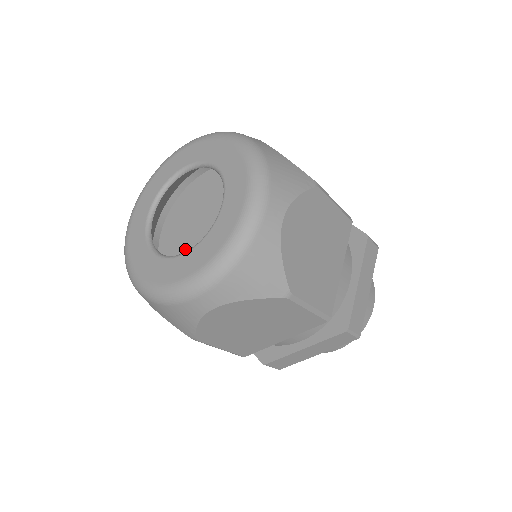
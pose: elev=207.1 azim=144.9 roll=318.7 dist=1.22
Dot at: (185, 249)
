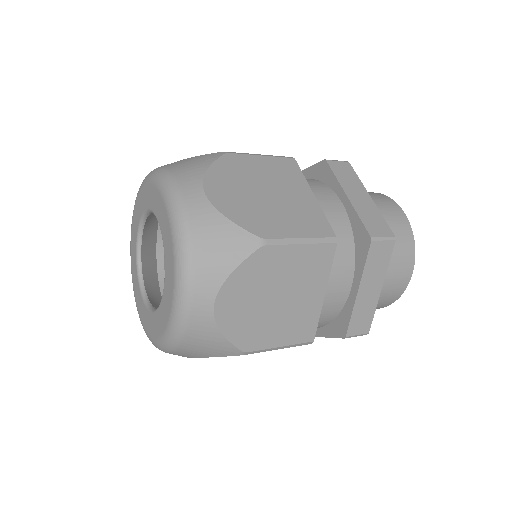
Dot at: occluded
